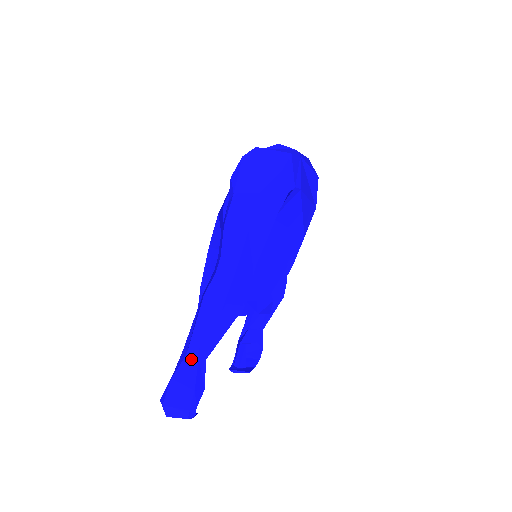
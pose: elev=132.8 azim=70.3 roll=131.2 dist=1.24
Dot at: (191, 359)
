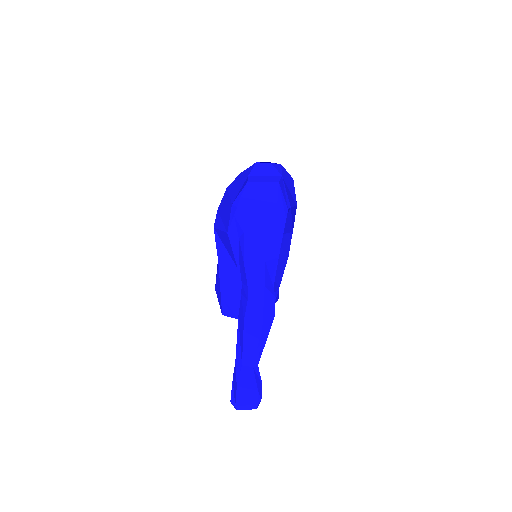
Dot at: (247, 368)
